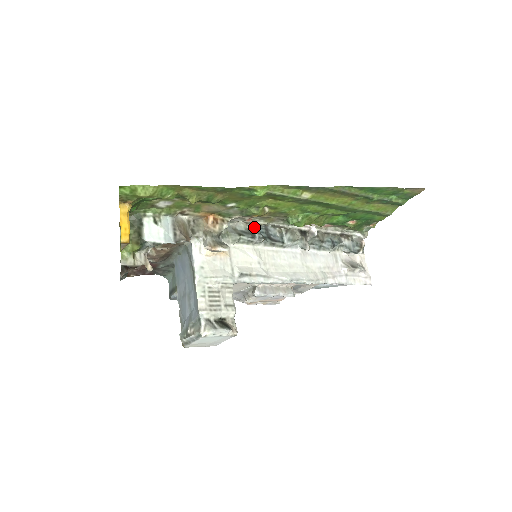
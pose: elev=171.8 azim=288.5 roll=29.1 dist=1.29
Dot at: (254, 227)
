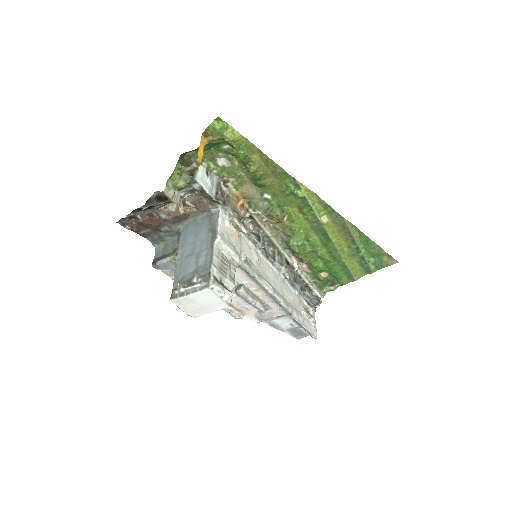
Dot at: (261, 233)
